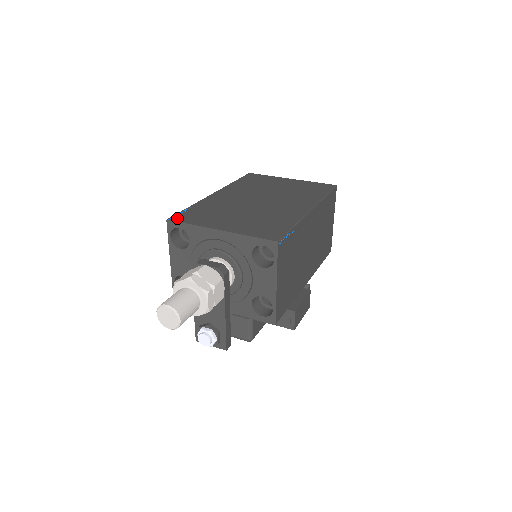
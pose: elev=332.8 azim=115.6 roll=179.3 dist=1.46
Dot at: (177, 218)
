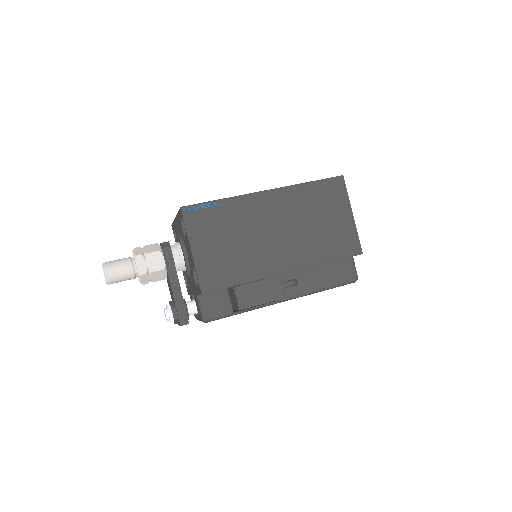
Dot at: occluded
